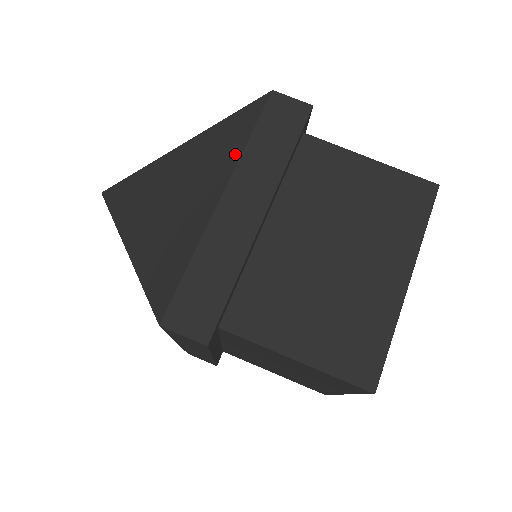
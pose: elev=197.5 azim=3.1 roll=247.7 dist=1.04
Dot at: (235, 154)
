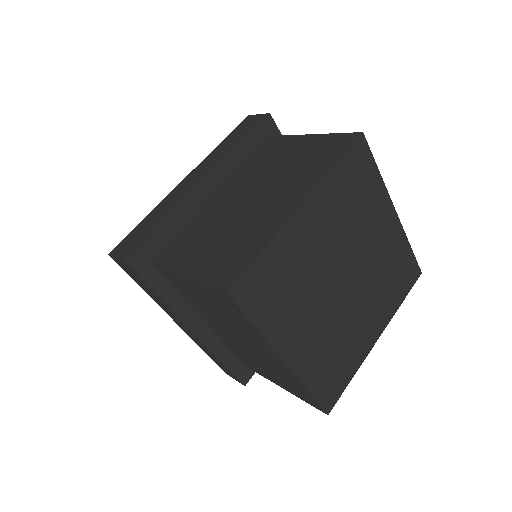
Dot at: occluded
